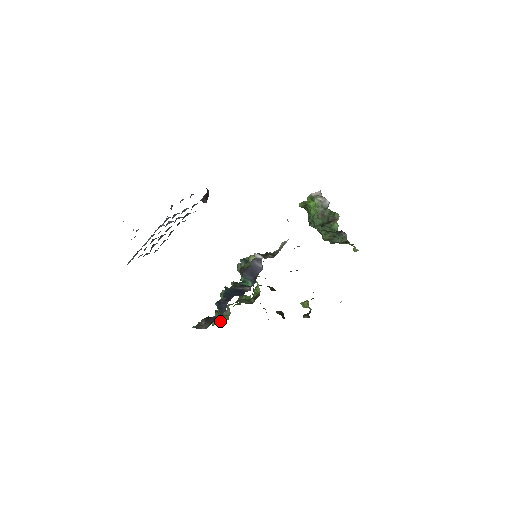
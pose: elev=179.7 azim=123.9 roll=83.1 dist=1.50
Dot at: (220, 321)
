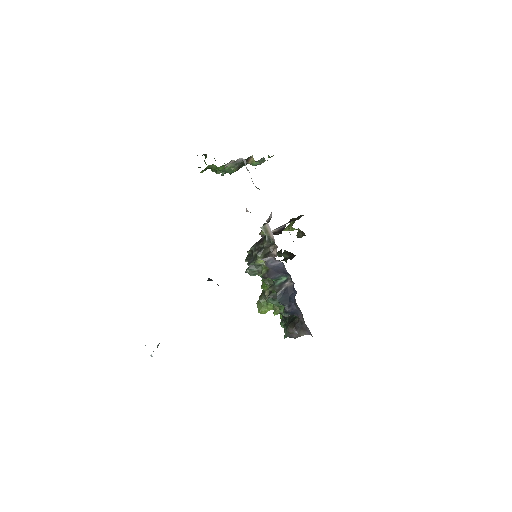
Dot at: occluded
